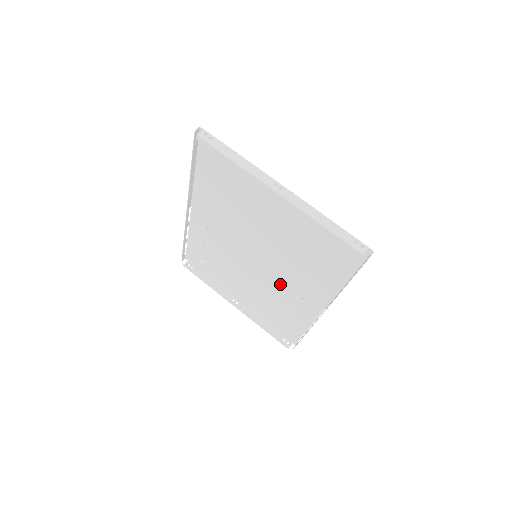
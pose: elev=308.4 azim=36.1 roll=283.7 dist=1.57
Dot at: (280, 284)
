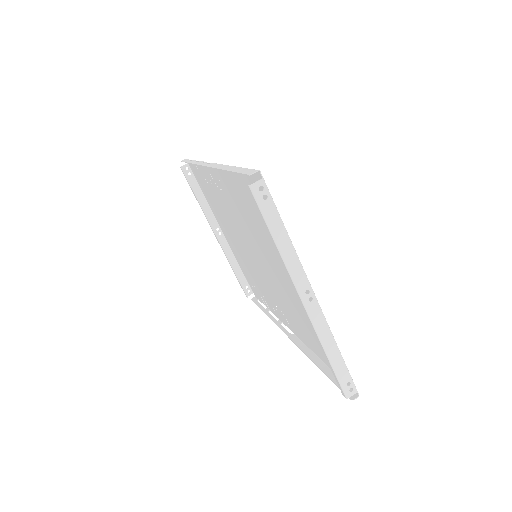
Dot at: (266, 283)
